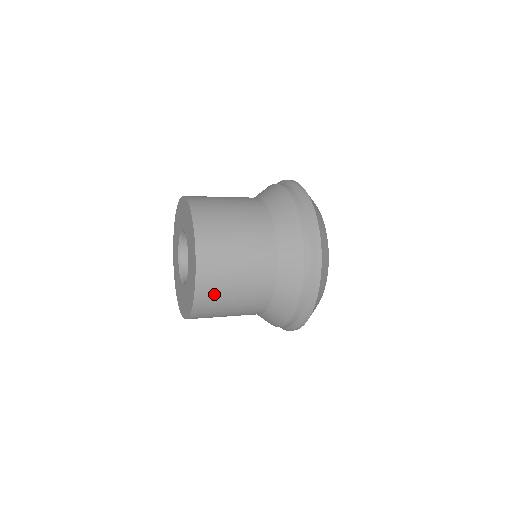
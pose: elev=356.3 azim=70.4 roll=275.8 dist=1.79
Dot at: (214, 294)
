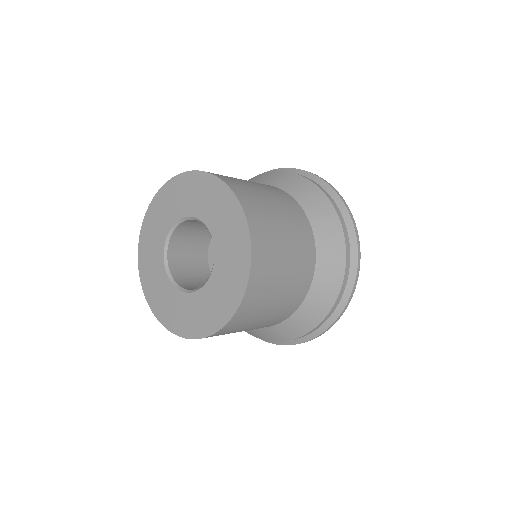
Dot at: (227, 333)
